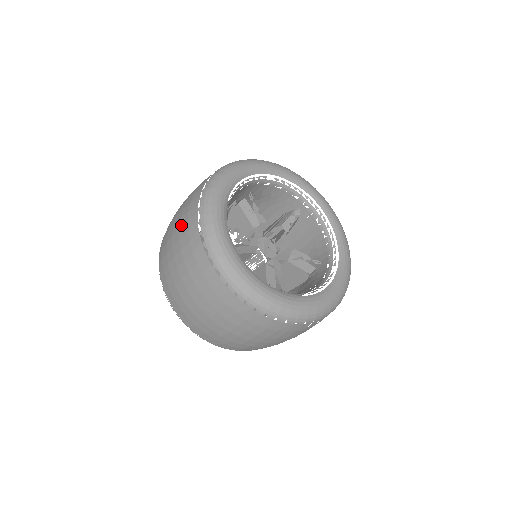
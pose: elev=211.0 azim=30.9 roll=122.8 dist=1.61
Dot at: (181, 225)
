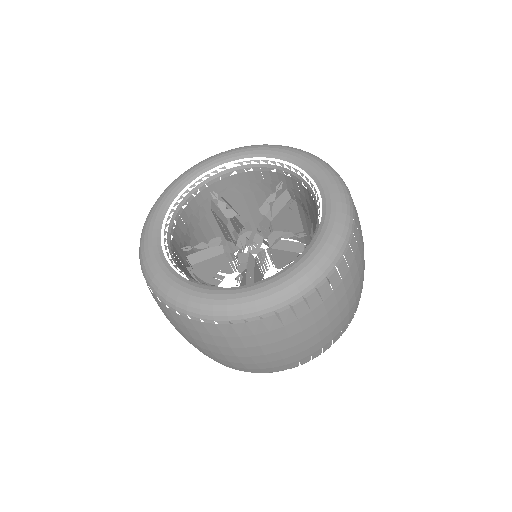
Dot at: occluded
